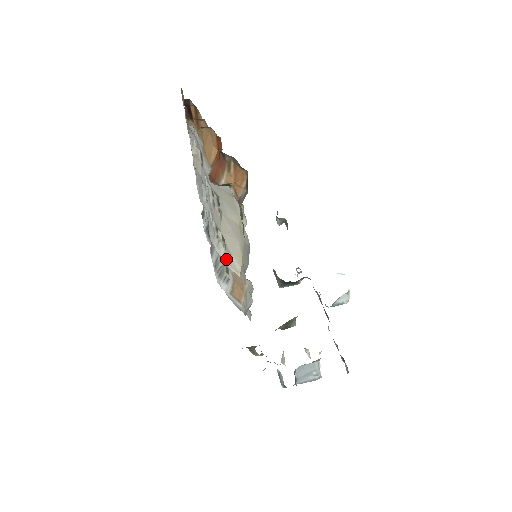
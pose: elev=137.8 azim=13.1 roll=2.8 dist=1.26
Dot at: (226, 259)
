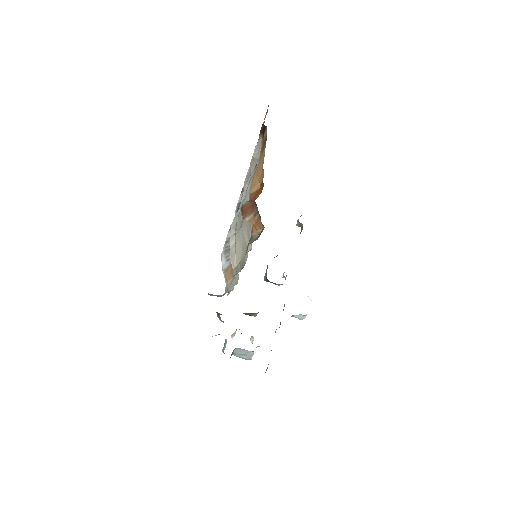
Dot at: (231, 251)
